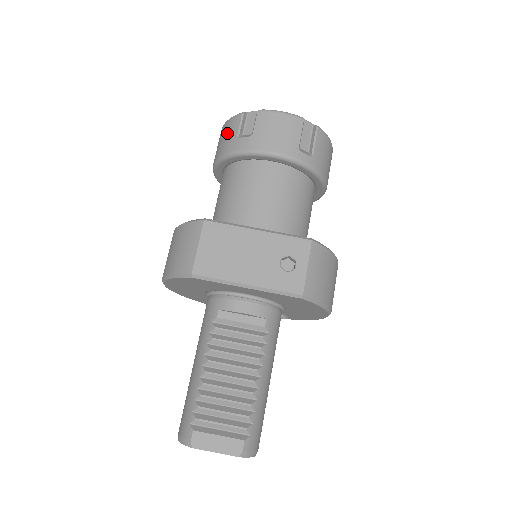
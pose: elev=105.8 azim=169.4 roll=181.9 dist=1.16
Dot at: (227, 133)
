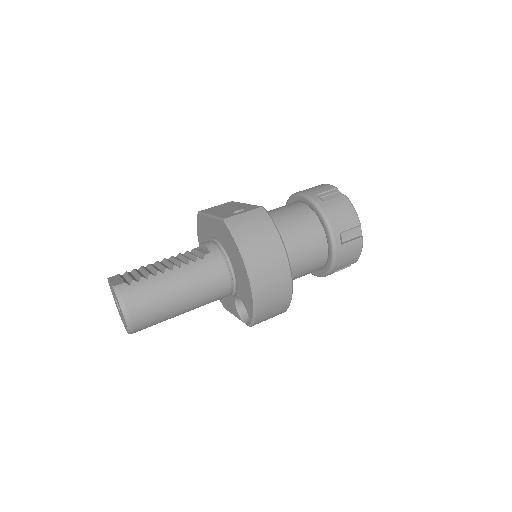
Dot at: occluded
